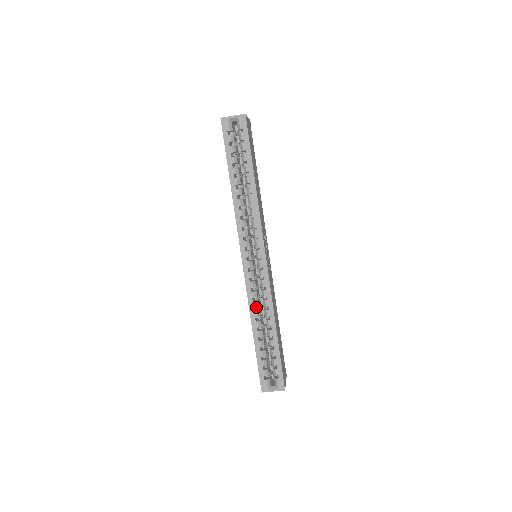
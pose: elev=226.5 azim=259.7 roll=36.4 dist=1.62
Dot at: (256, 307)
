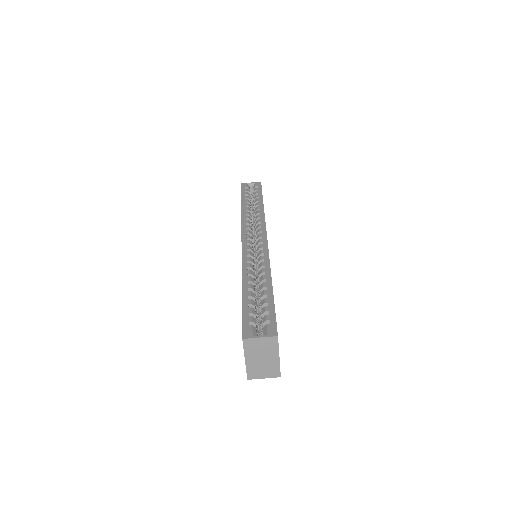
Dot at: (250, 267)
